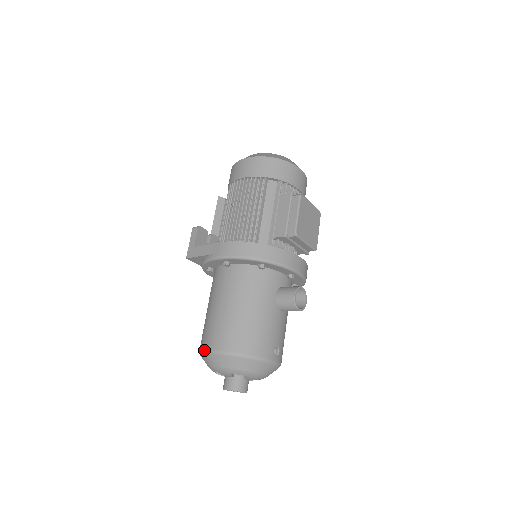
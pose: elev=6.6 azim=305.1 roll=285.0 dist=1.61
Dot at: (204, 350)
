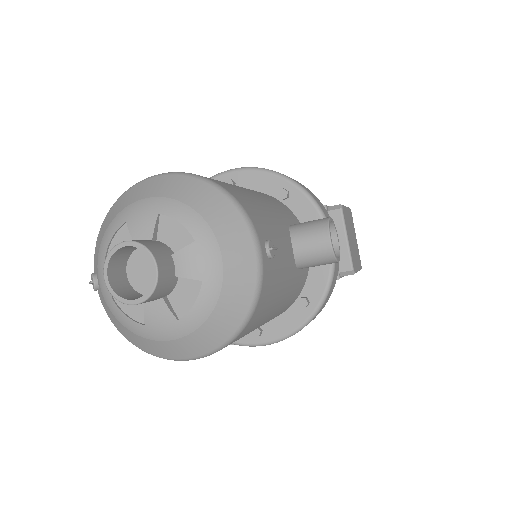
Dot at: (130, 187)
